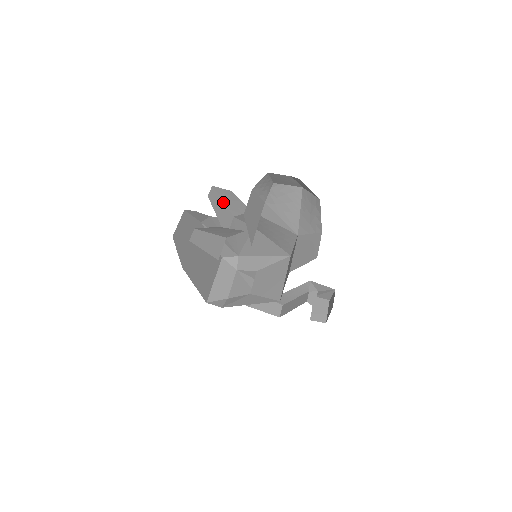
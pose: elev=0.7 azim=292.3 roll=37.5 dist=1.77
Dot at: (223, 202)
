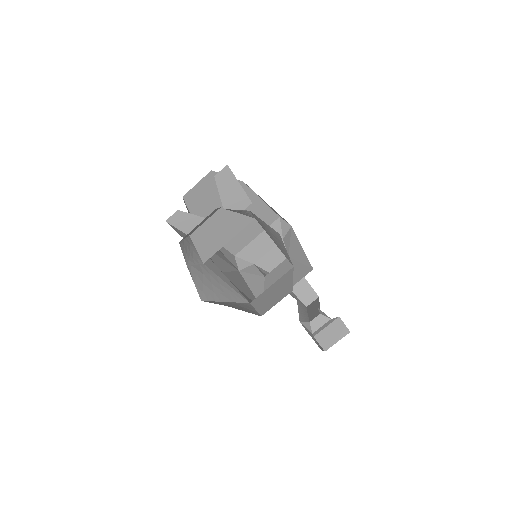
Dot at: occluded
